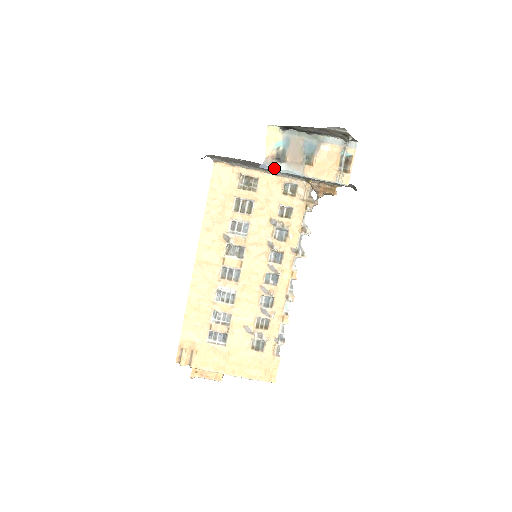
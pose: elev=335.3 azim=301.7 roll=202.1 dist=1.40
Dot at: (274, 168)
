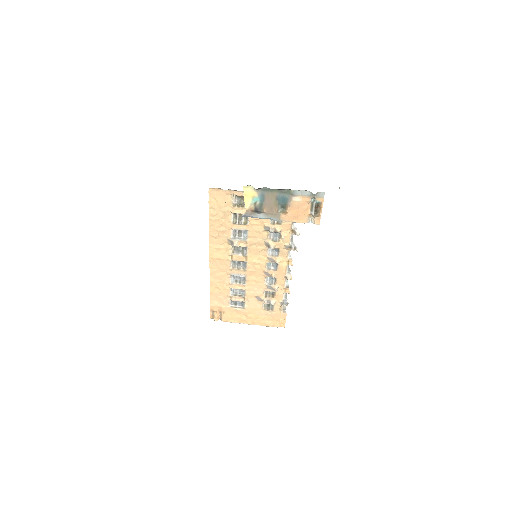
Dot at: (255, 217)
